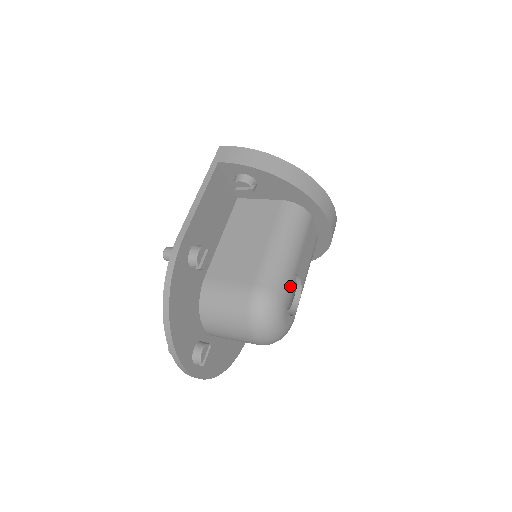
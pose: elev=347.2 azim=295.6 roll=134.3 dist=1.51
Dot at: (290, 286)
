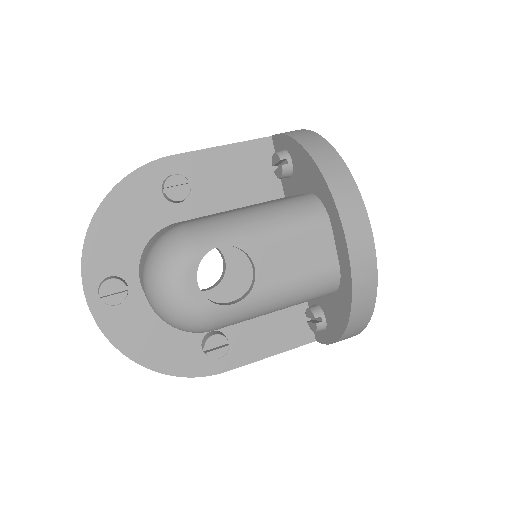
Dot at: occluded
